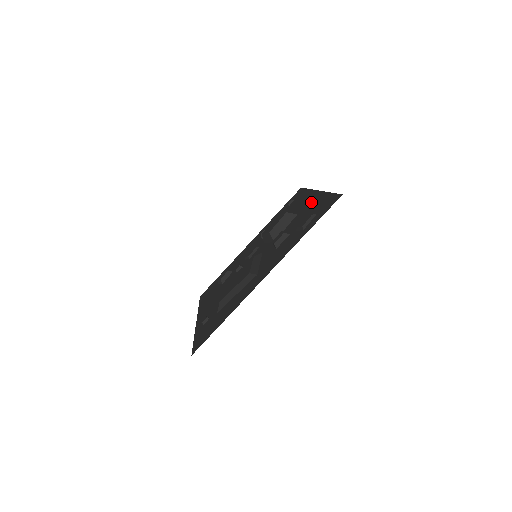
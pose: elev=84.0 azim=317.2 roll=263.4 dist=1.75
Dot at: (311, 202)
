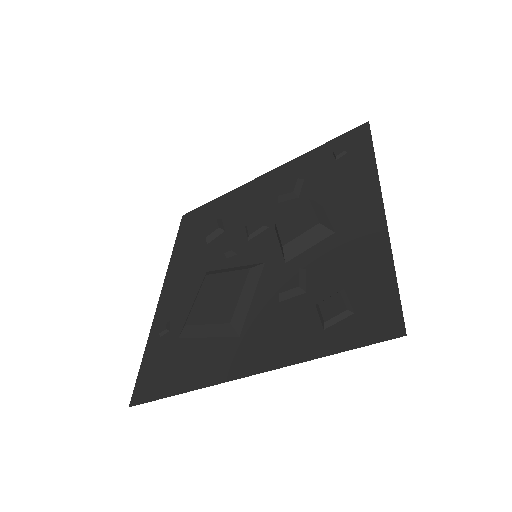
Dot at: (362, 234)
